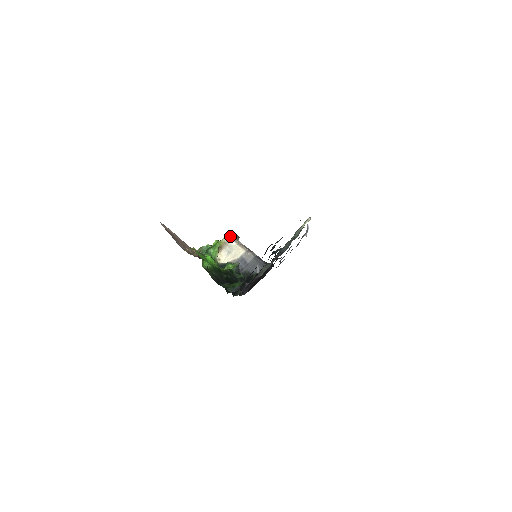
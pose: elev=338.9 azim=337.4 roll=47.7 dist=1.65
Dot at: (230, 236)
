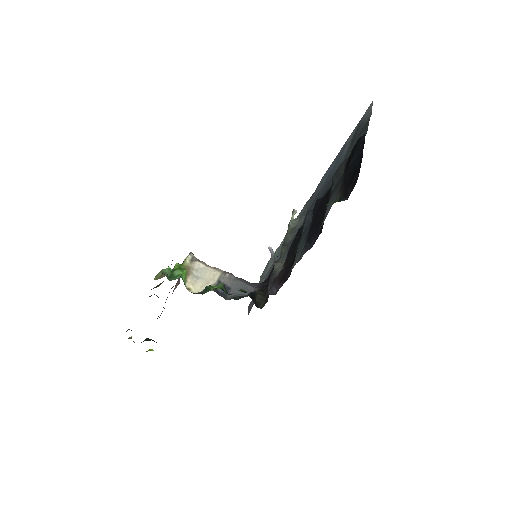
Dot at: (192, 257)
